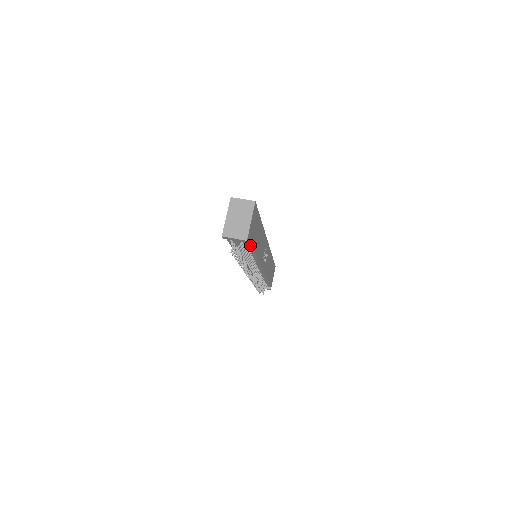
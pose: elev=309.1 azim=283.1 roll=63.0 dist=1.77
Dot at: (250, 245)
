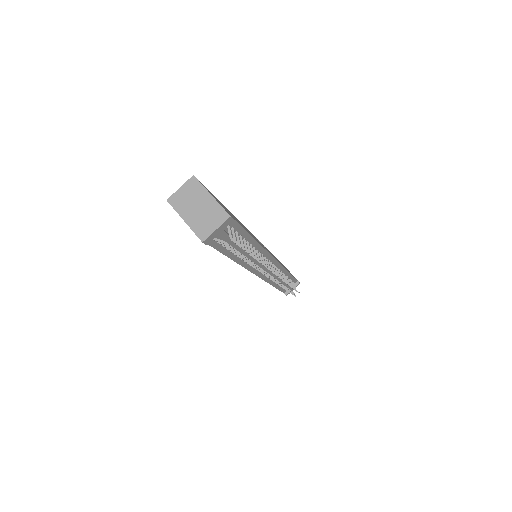
Dot at: (239, 227)
